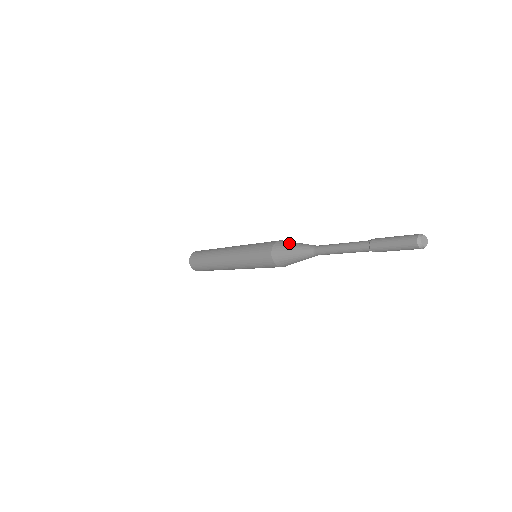
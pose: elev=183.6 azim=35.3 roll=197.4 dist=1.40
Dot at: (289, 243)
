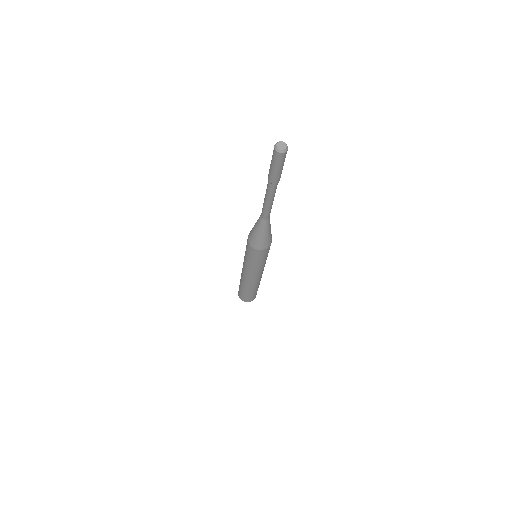
Dot at: occluded
